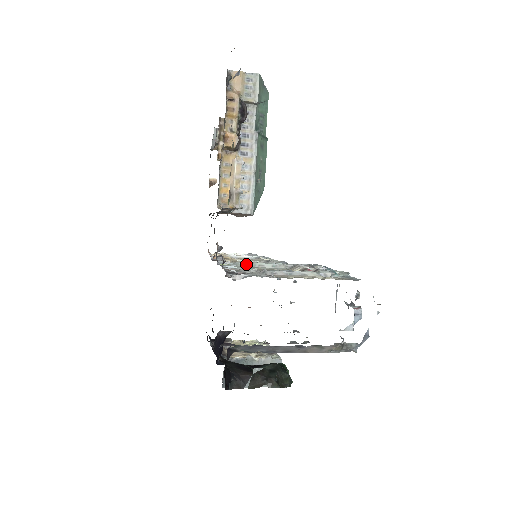
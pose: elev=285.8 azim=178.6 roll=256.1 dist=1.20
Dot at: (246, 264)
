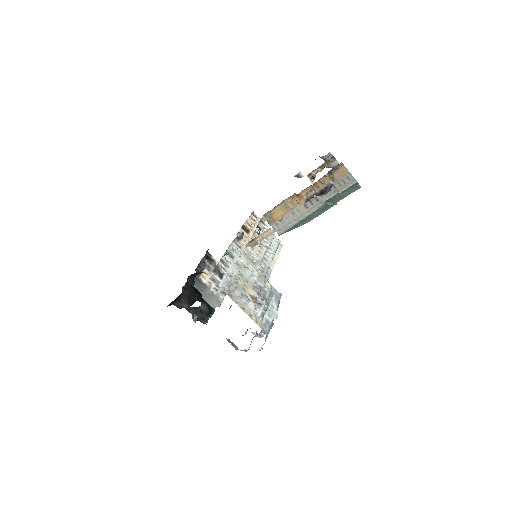
Dot at: (243, 258)
